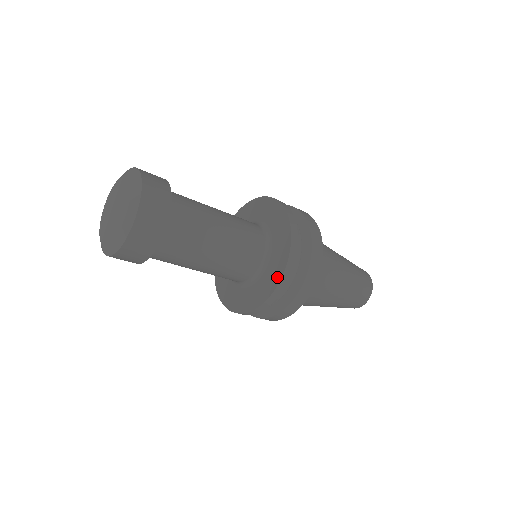
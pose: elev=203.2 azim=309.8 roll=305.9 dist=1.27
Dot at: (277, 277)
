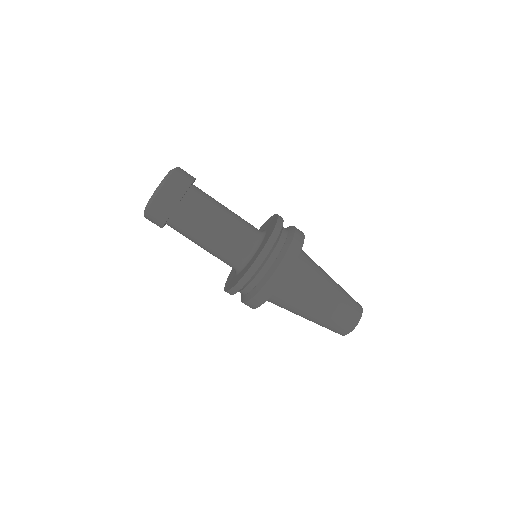
Dot at: (275, 219)
